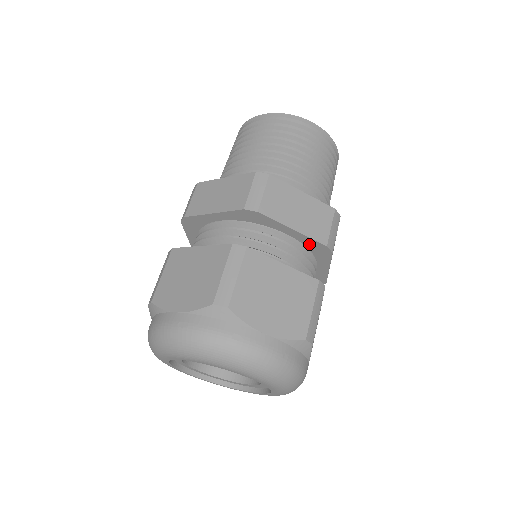
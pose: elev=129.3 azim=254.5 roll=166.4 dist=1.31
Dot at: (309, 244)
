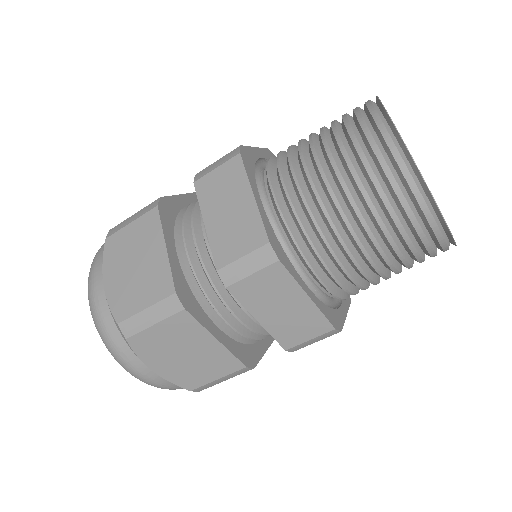
Dot at: occluded
